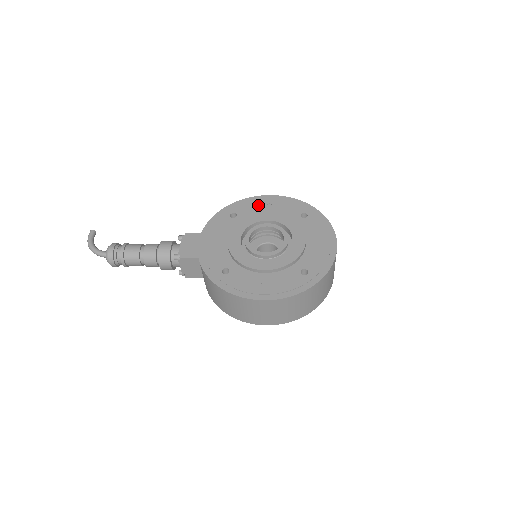
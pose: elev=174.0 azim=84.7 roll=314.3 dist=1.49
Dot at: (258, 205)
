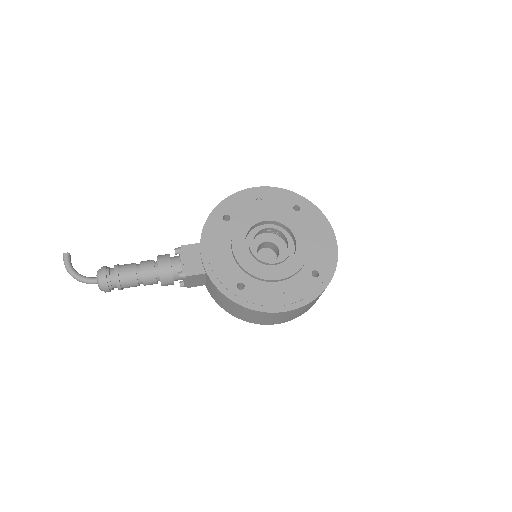
Dot at: (248, 201)
